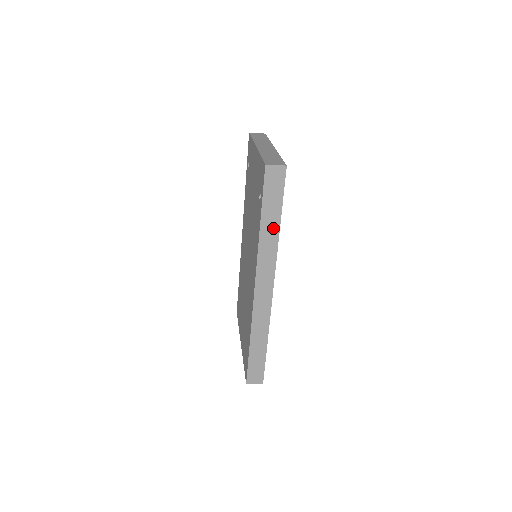
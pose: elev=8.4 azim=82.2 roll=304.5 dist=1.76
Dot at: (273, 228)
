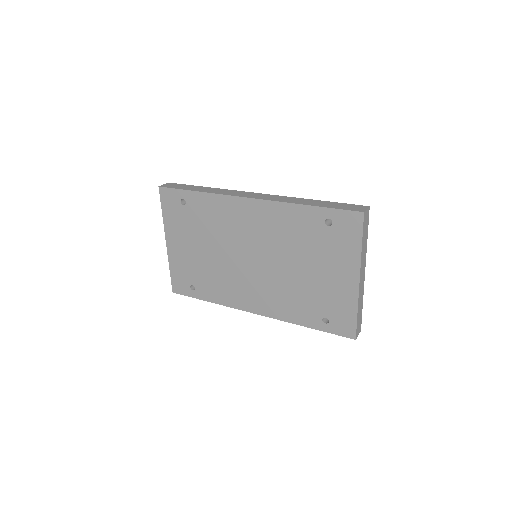
Dot at: occluded
